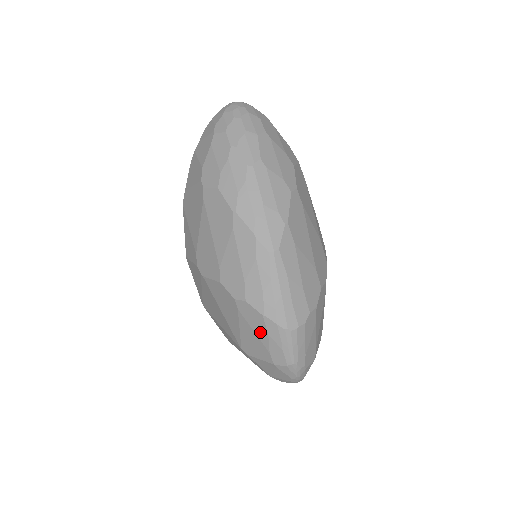
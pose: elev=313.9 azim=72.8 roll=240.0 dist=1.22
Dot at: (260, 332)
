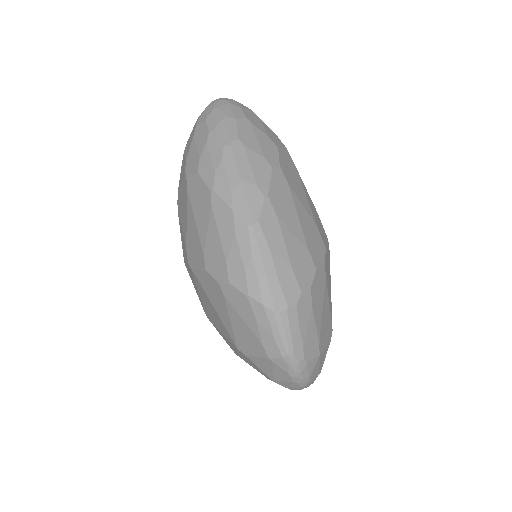
Dot at: (248, 319)
